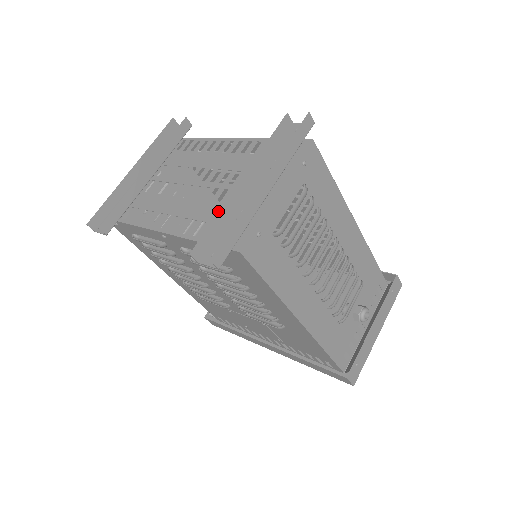
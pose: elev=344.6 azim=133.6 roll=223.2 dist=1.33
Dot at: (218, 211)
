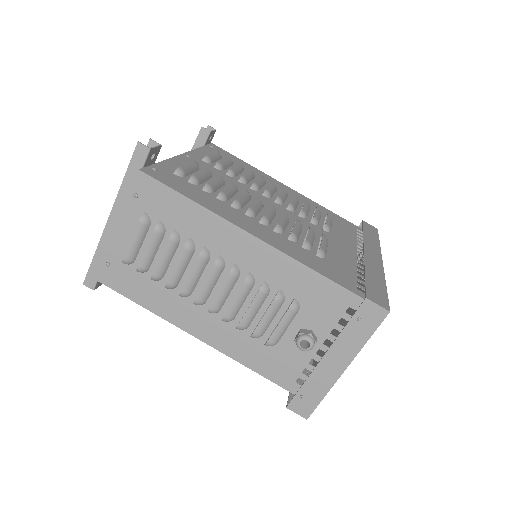
Dot at: occluded
